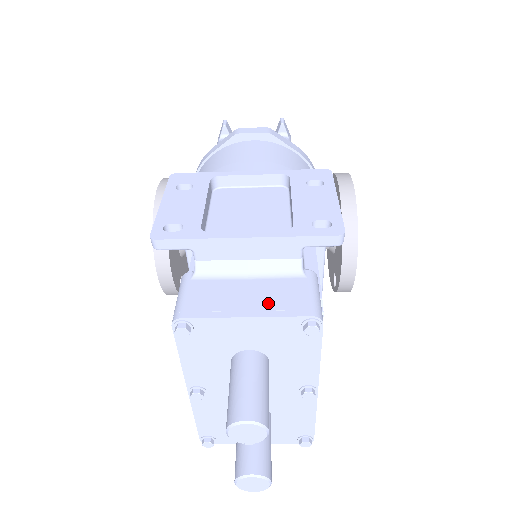
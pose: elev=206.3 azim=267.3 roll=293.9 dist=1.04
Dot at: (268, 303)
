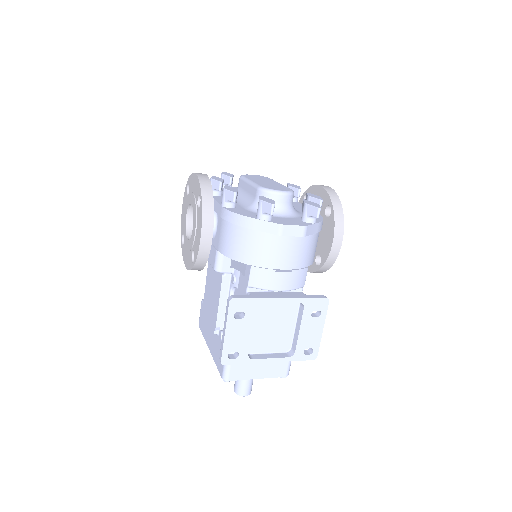
Dot at: (268, 371)
